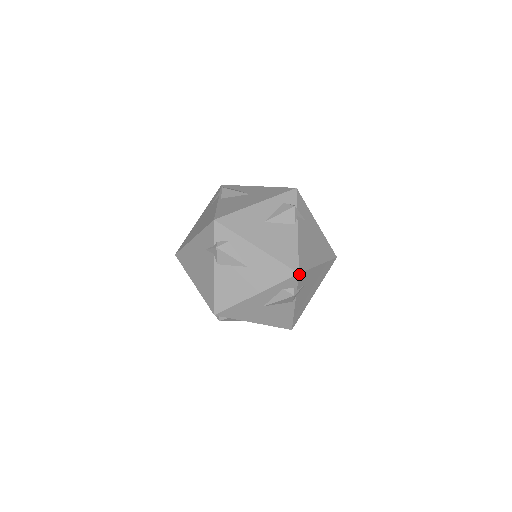
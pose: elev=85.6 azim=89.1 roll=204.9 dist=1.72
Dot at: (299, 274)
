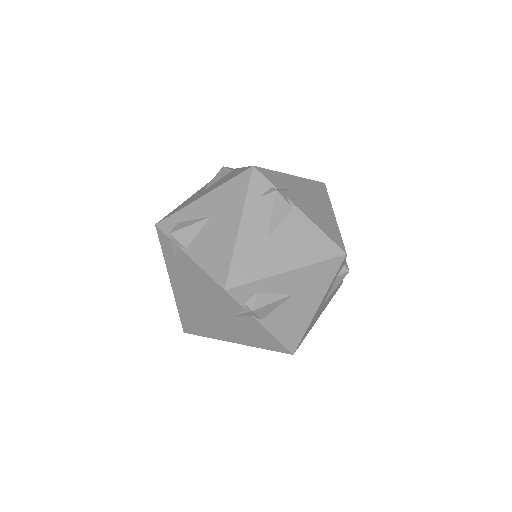
Dot at: (346, 254)
